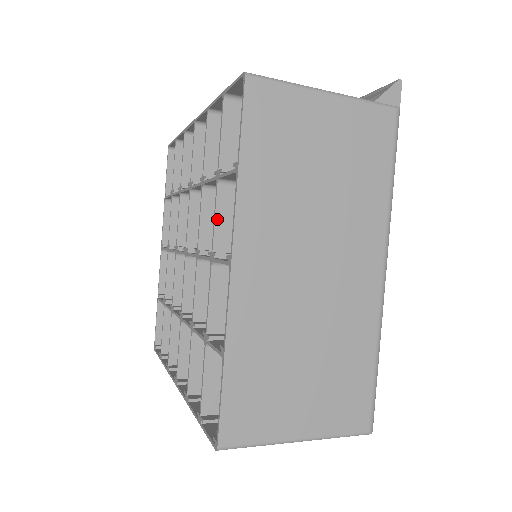
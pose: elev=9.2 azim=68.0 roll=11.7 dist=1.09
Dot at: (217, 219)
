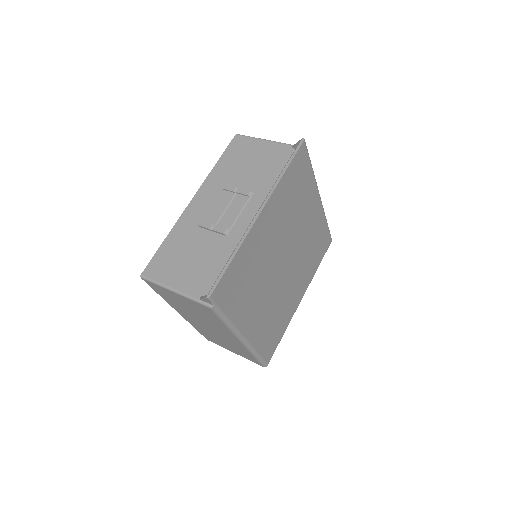
Dot at: occluded
